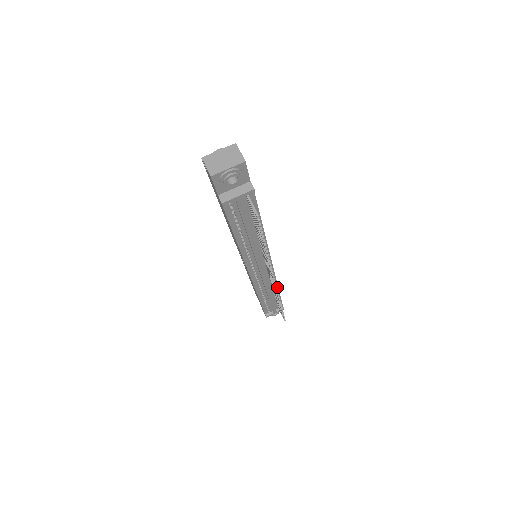
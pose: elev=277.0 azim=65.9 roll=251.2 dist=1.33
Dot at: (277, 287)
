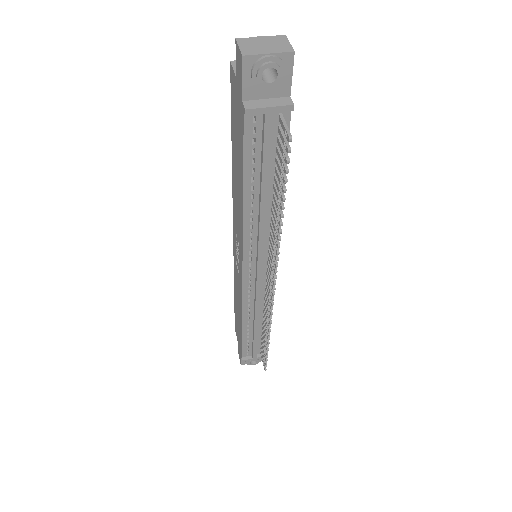
Dot at: occluded
